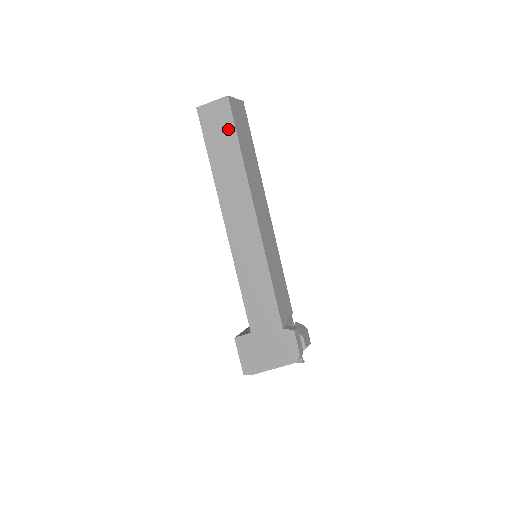
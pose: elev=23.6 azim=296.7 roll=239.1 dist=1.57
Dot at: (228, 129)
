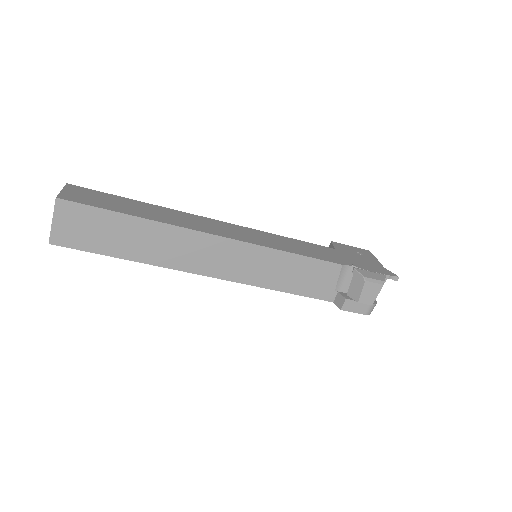
Dot at: occluded
